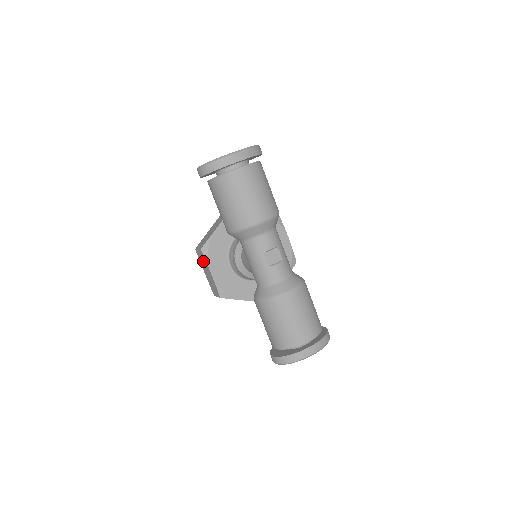
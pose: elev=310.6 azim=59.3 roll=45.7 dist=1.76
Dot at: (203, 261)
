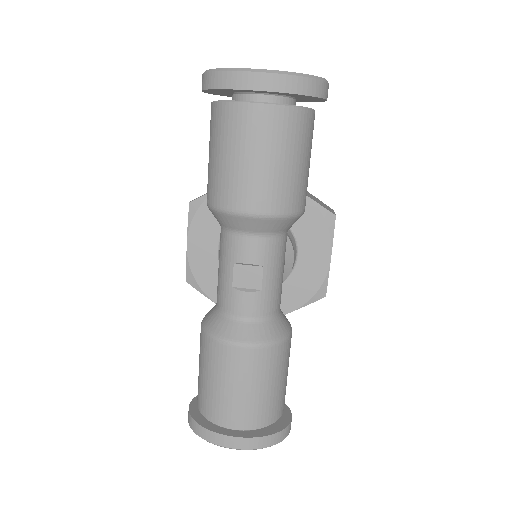
Dot at: occluded
